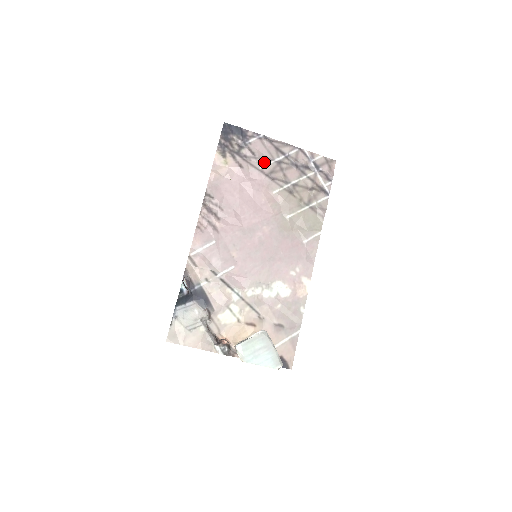
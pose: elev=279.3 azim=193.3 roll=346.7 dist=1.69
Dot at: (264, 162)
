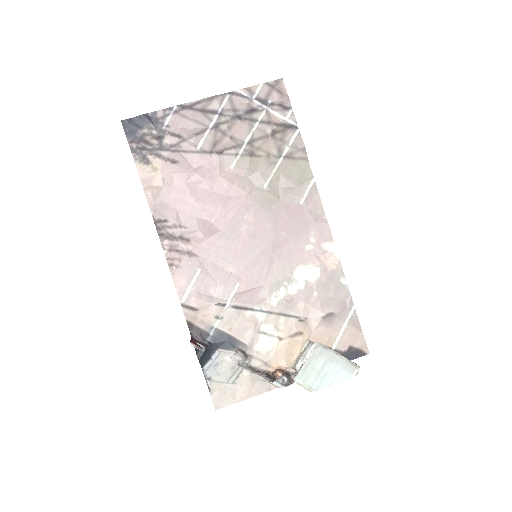
Dot at: (198, 138)
